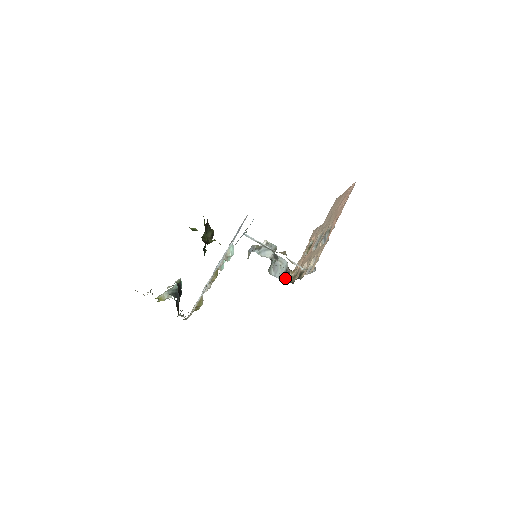
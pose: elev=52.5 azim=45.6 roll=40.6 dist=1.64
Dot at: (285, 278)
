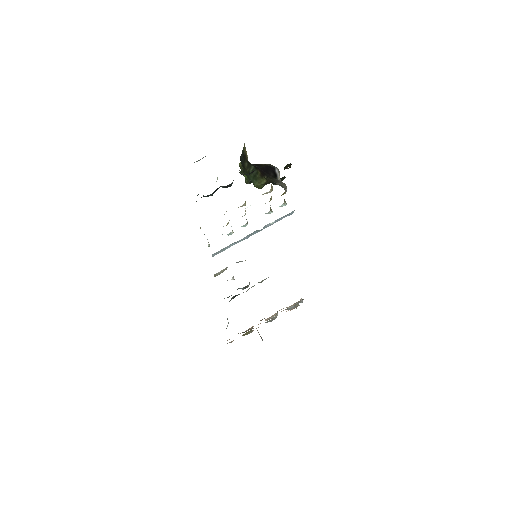
Dot at: occluded
